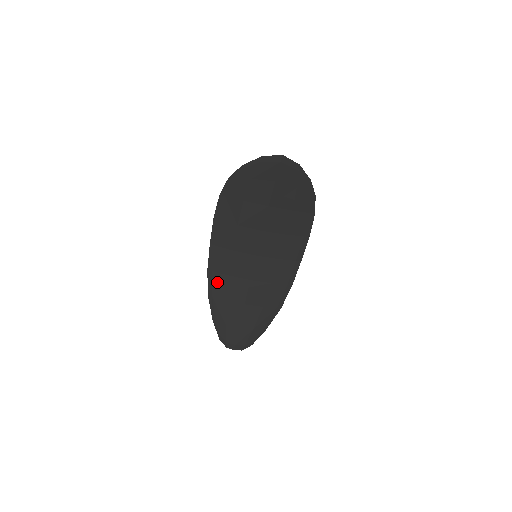
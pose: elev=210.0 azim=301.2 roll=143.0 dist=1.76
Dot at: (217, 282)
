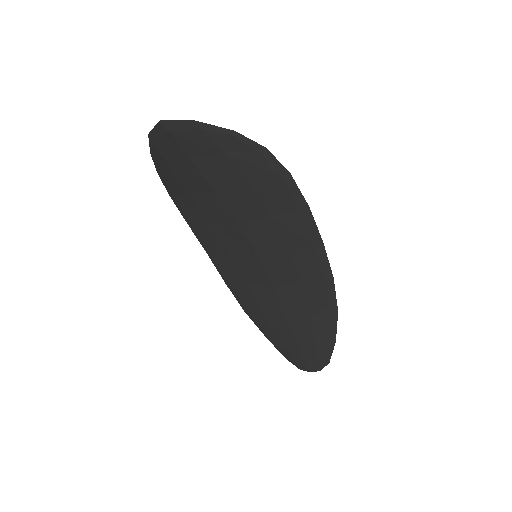
Dot at: (242, 296)
